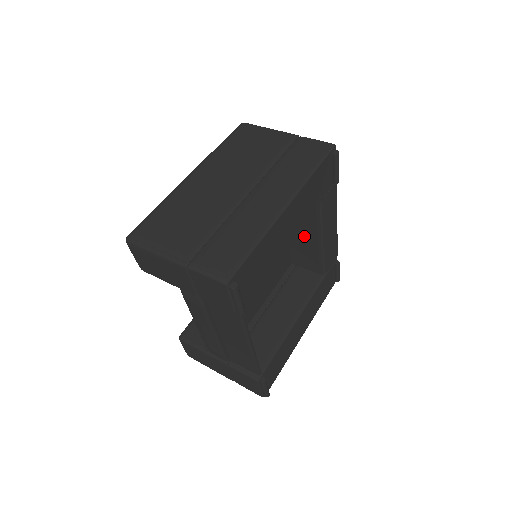
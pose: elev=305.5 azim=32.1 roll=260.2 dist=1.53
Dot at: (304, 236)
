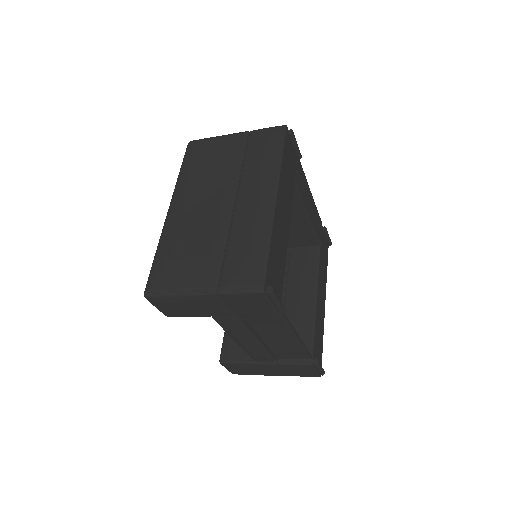
Dot at: occluded
